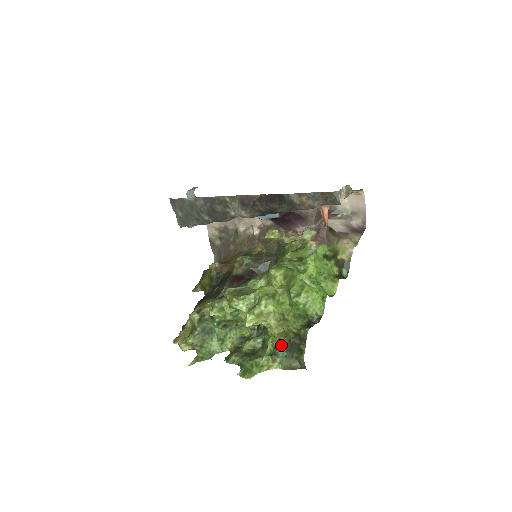
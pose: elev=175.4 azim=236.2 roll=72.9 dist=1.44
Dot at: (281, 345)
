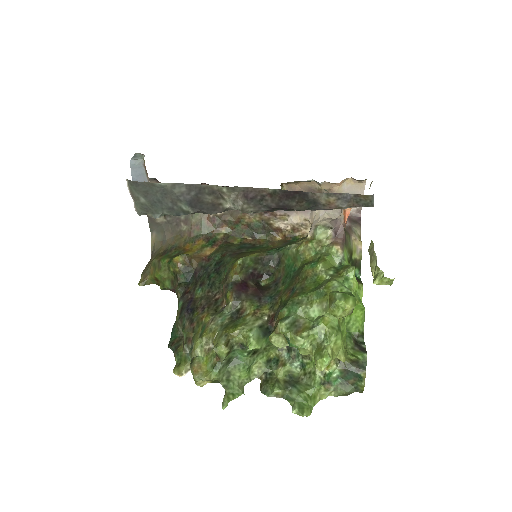
Dot at: (334, 372)
